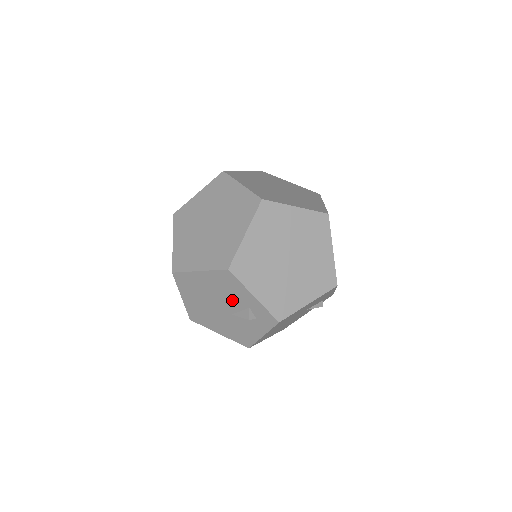
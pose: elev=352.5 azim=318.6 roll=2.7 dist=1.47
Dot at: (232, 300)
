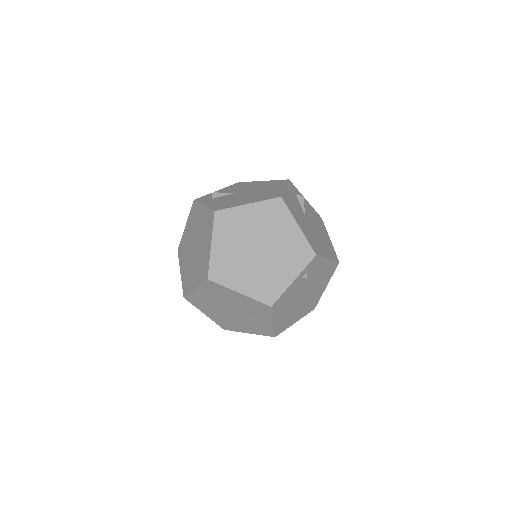
Dot at: occluded
